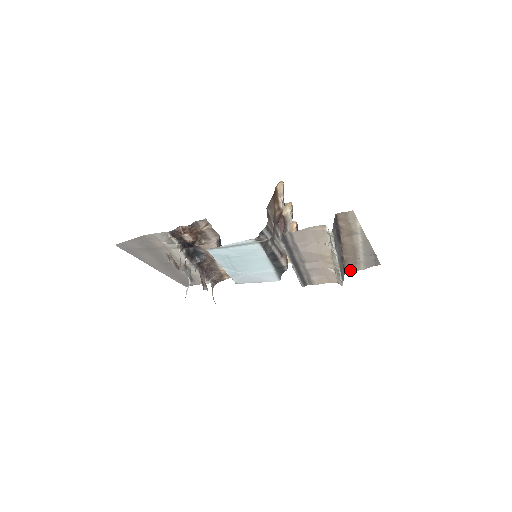
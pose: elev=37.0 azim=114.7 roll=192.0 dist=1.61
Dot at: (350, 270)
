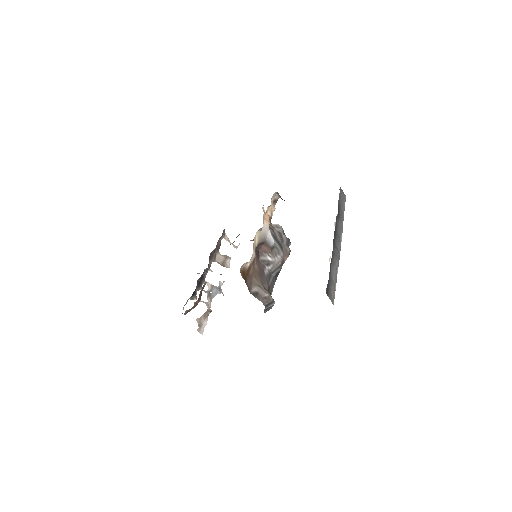
Dot at: occluded
